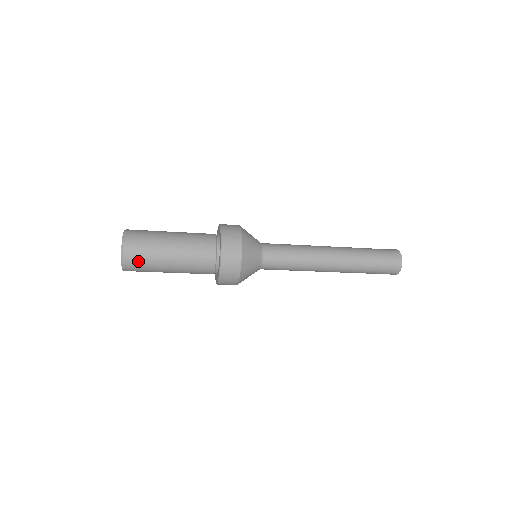
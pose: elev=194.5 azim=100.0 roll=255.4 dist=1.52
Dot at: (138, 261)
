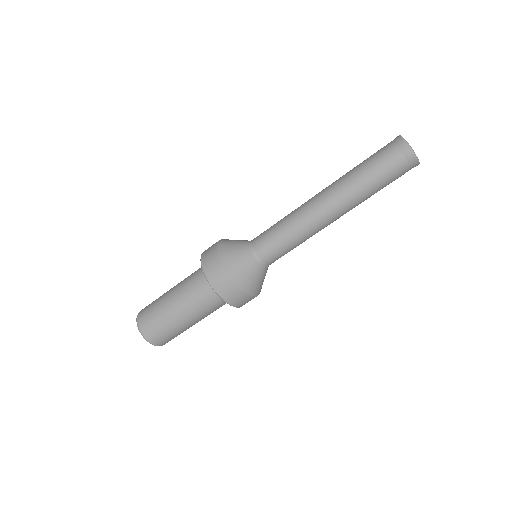
Dot at: (160, 335)
